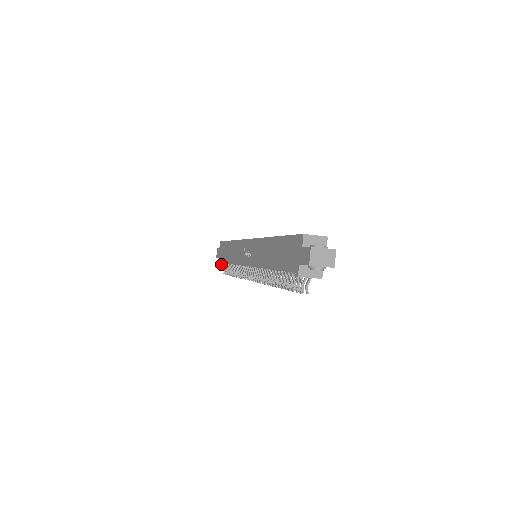
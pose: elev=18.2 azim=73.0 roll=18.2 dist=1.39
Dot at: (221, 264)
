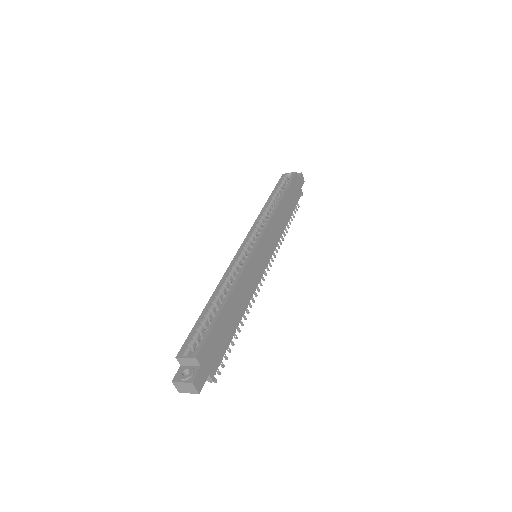
Dot at: occluded
